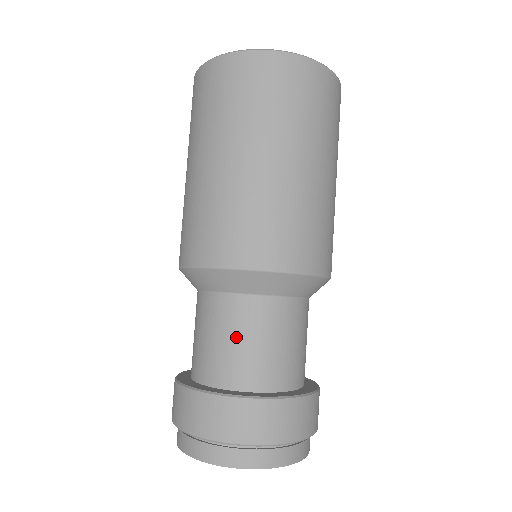
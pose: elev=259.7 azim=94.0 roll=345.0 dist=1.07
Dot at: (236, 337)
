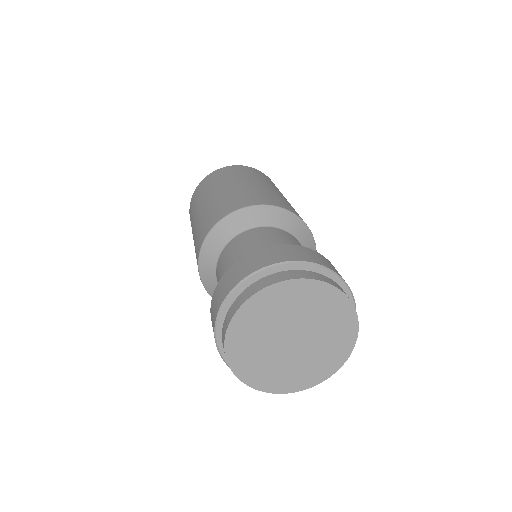
Dot at: (239, 251)
